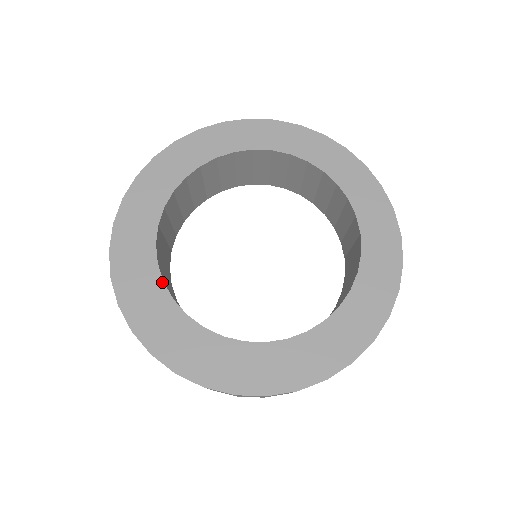
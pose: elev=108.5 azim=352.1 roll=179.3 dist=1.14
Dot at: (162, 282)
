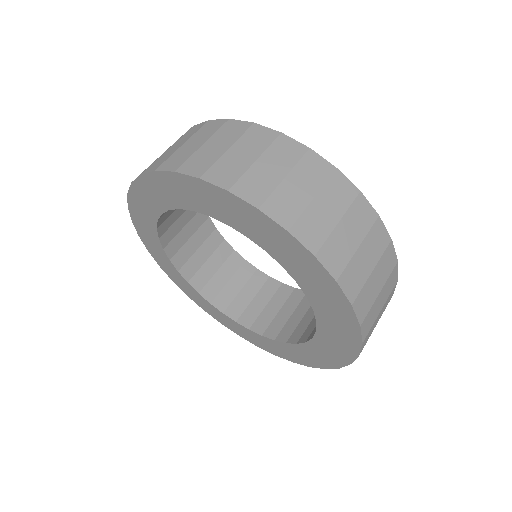
Dot at: occluded
